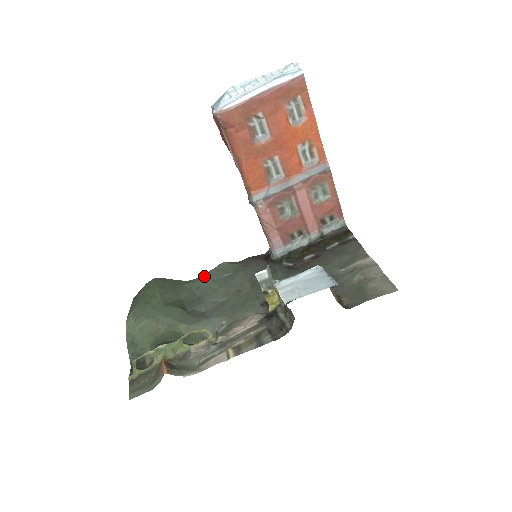
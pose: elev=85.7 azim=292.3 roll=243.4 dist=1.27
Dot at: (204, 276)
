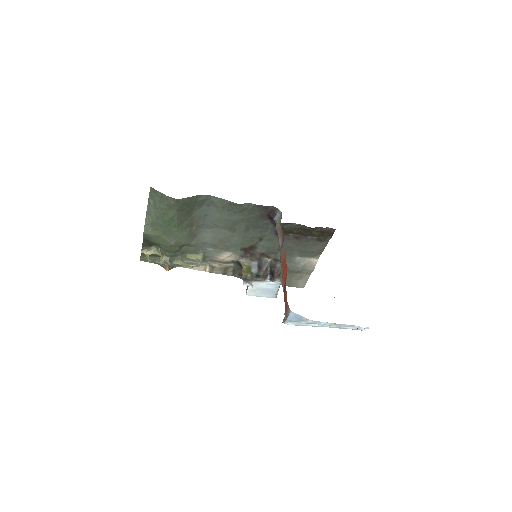
Dot at: (218, 200)
